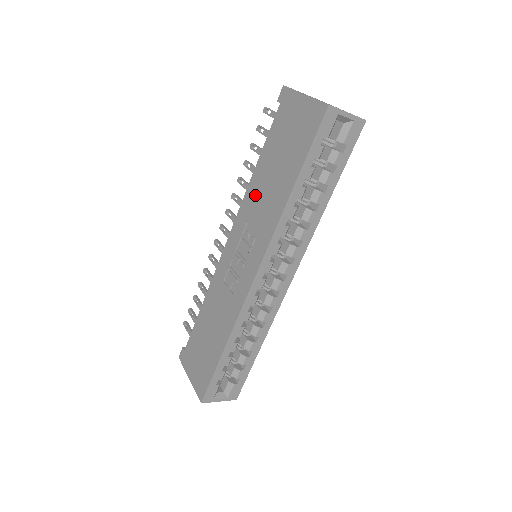
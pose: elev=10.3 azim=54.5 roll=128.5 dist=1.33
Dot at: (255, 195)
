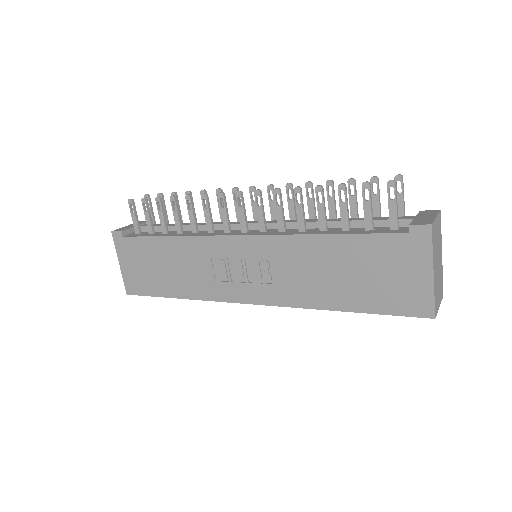
Dot at: (304, 255)
